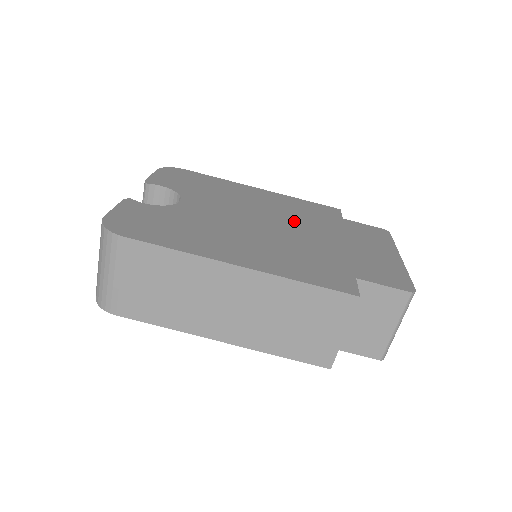
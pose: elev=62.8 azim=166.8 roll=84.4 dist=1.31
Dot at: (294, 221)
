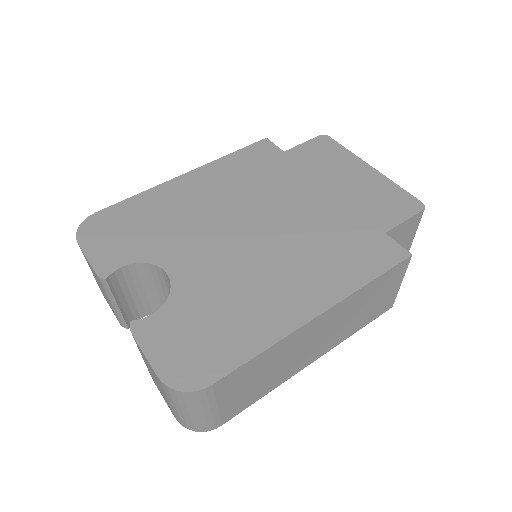
Dot at: (266, 199)
